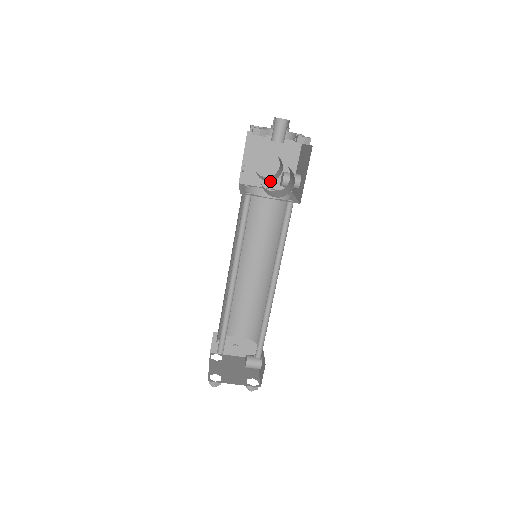
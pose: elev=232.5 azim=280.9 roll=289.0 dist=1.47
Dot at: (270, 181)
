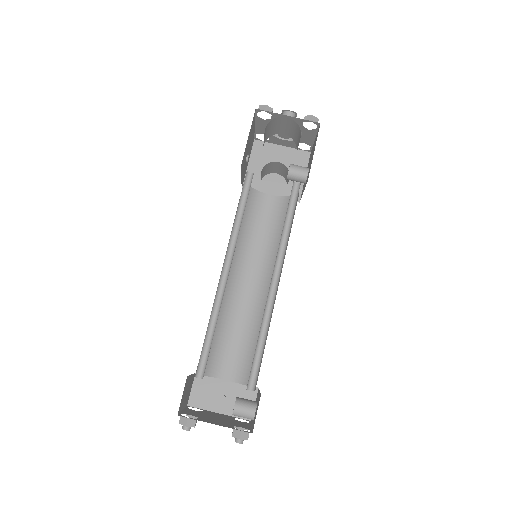
Dot at: (276, 189)
